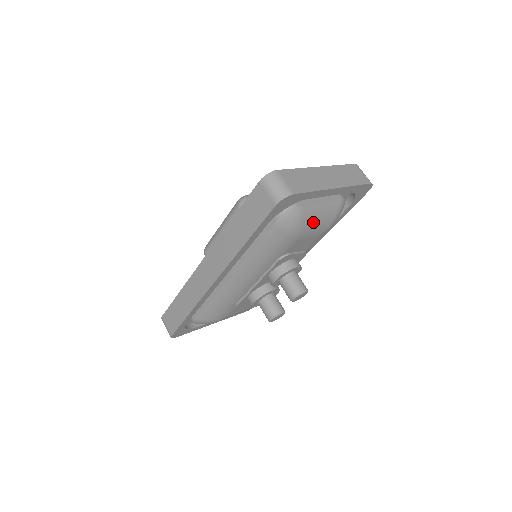
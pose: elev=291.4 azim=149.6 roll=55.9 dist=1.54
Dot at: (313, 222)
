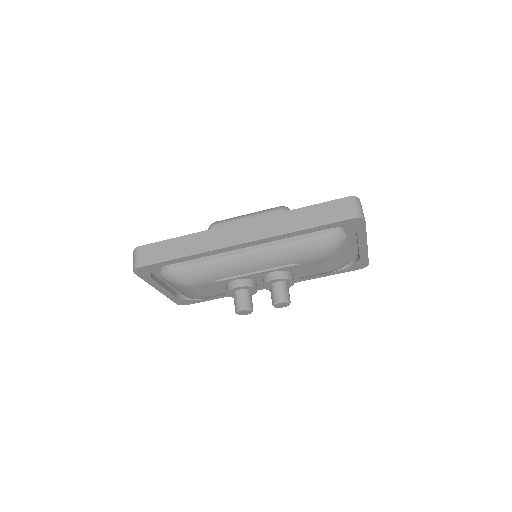
Dot at: (337, 255)
